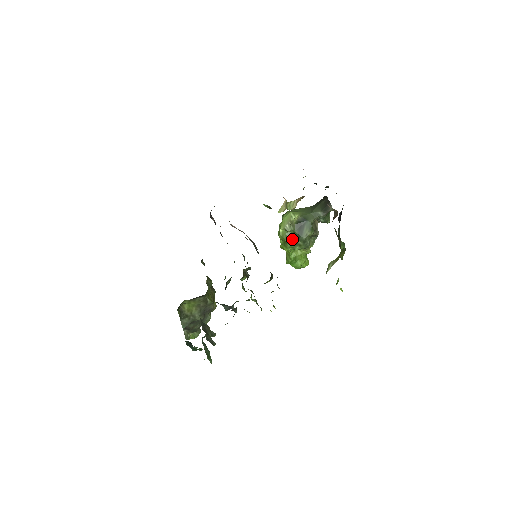
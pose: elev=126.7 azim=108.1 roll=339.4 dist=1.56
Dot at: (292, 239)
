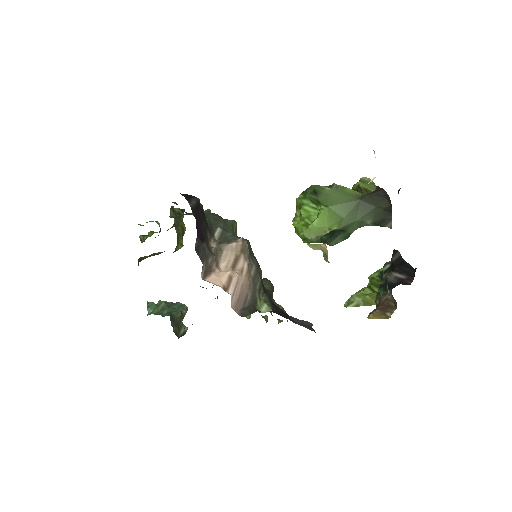
Dot at: occluded
